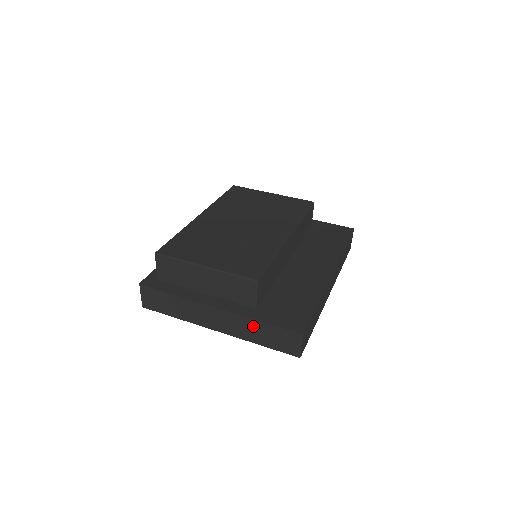
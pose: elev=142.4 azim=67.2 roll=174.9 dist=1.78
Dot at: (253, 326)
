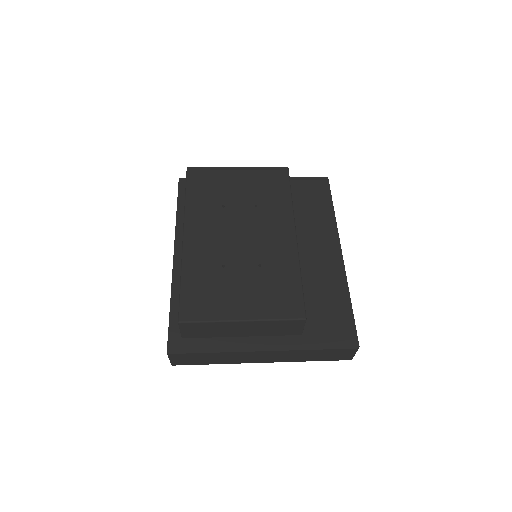
Dot at: (306, 353)
